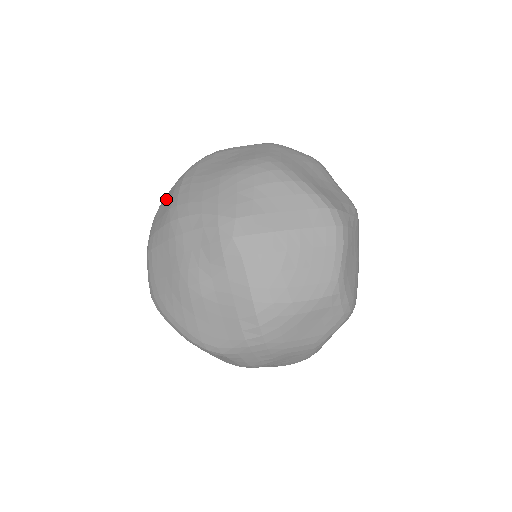
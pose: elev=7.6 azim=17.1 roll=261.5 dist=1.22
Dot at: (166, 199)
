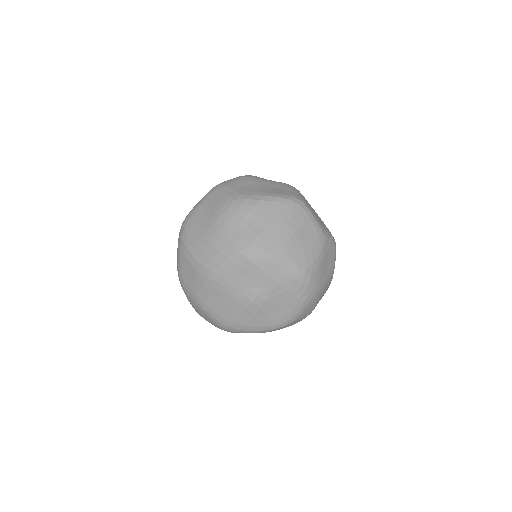
Dot at: (184, 268)
